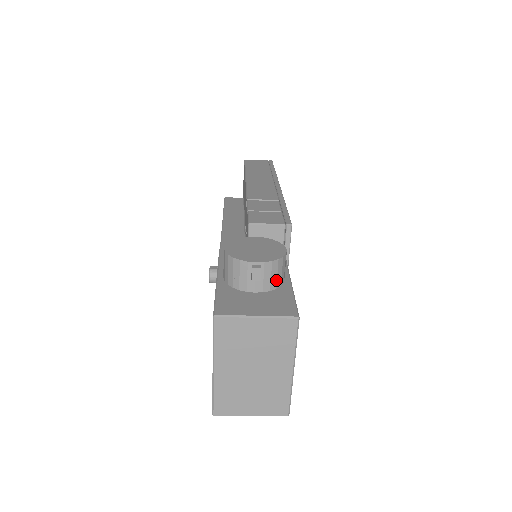
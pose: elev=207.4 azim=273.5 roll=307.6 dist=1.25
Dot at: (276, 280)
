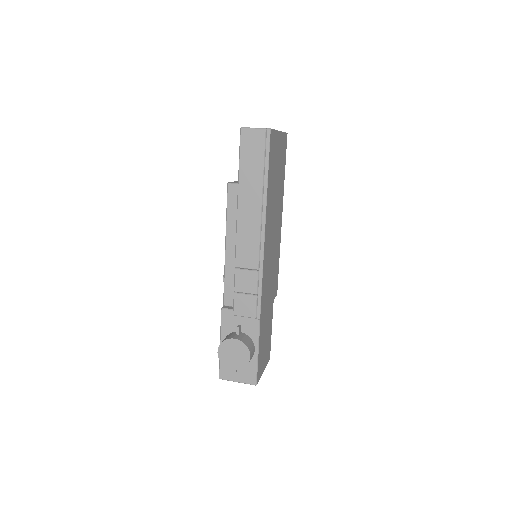
Dot at: occluded
